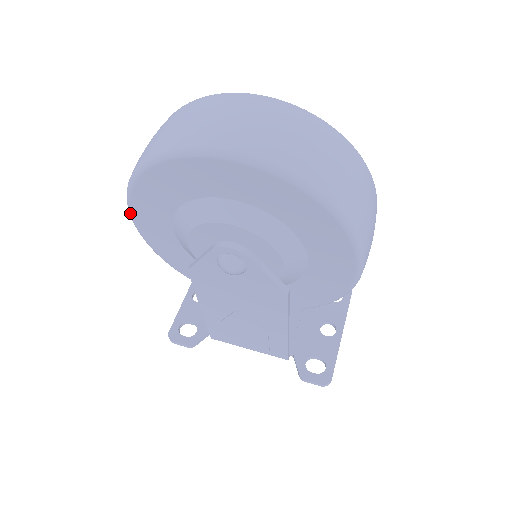
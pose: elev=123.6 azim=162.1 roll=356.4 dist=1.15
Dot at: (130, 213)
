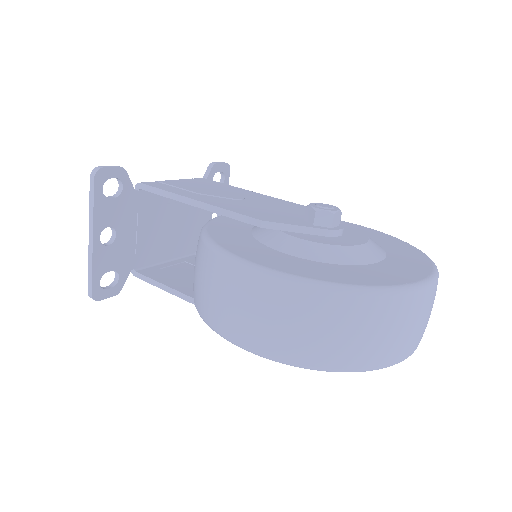
Dot at: (255, 354)
